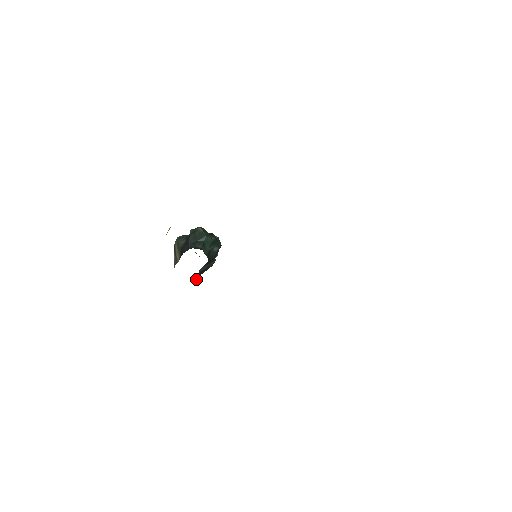
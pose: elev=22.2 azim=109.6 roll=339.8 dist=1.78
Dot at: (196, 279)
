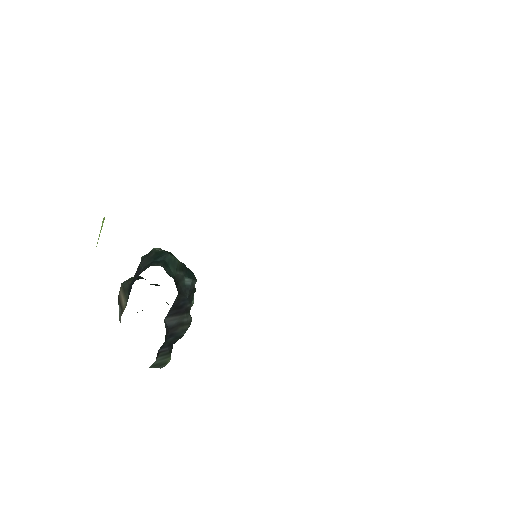
Dot at: (163, 363)
